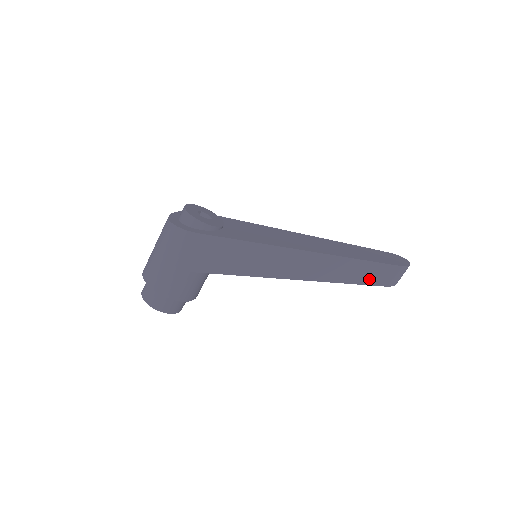
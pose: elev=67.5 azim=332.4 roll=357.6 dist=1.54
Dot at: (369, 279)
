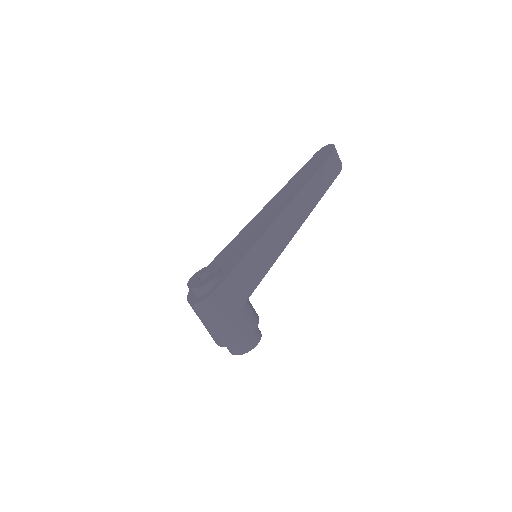
Dot at: (325, 184)
